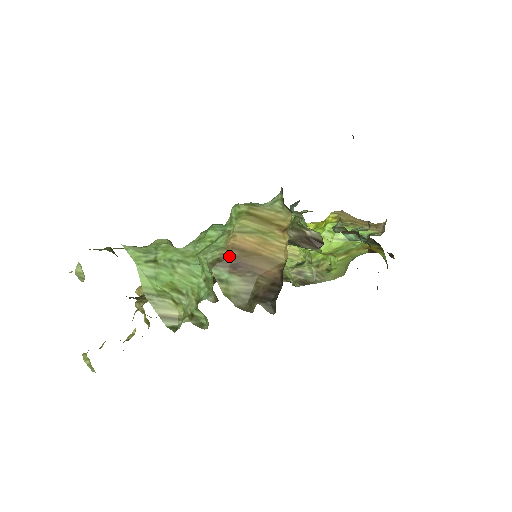
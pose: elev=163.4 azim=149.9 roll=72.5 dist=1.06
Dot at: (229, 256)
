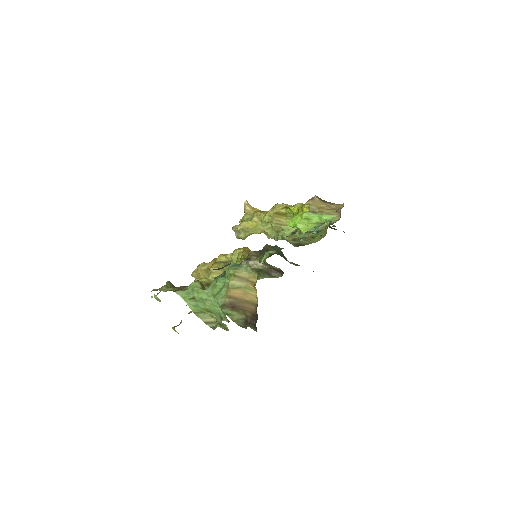
Dot at: (229, 302)
